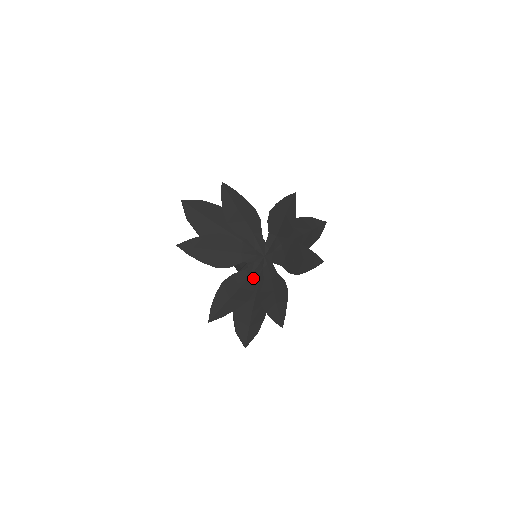
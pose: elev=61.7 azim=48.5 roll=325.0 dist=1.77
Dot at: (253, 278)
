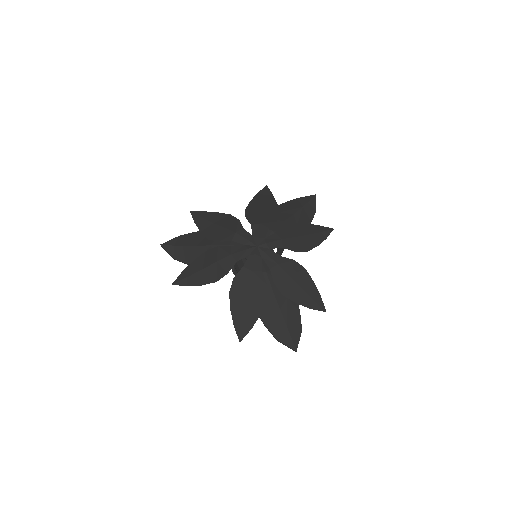
Dot at: (256, 271)
